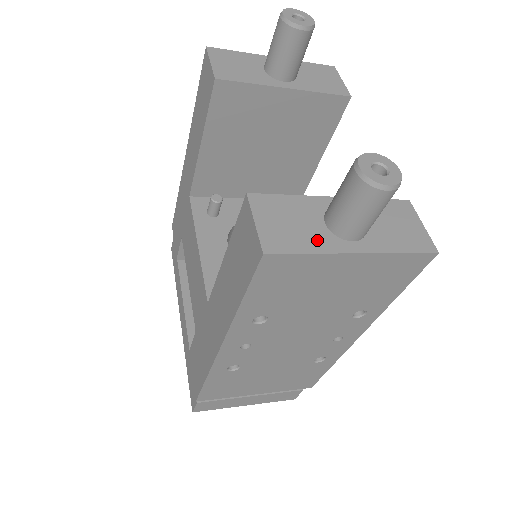
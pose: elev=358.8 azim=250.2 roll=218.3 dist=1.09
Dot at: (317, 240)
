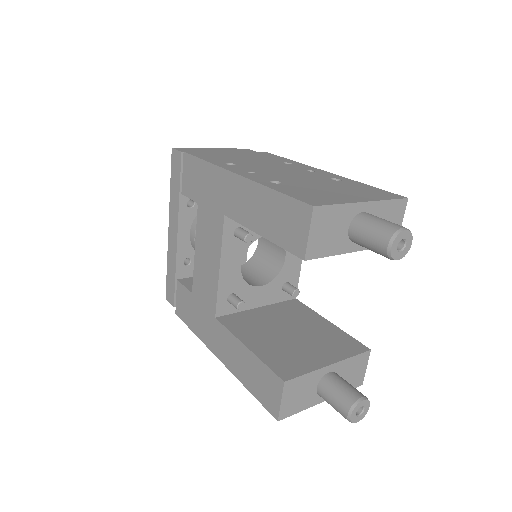
Dot at: (307, 402)
